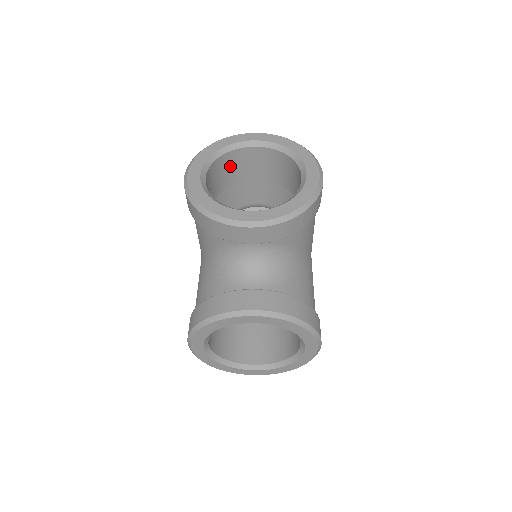
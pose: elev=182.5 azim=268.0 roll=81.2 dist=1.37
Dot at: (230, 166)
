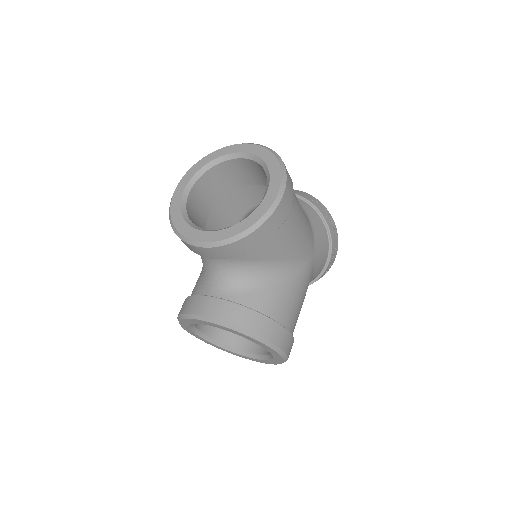
Dot at: (226, 174)
